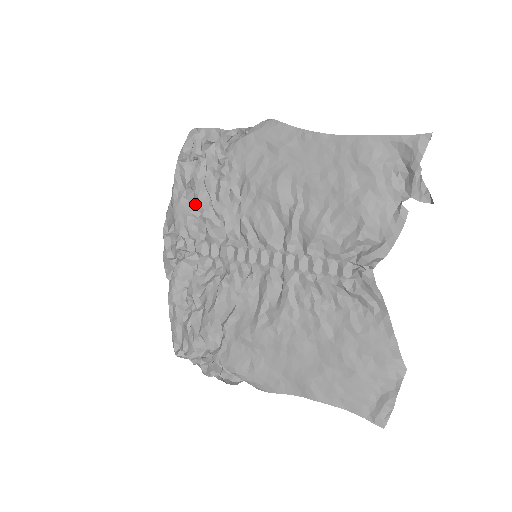
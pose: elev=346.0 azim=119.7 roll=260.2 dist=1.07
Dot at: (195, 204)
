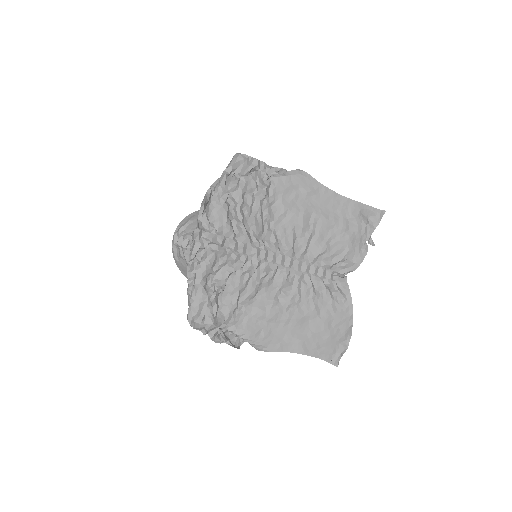
Dot at: (230, 210)
